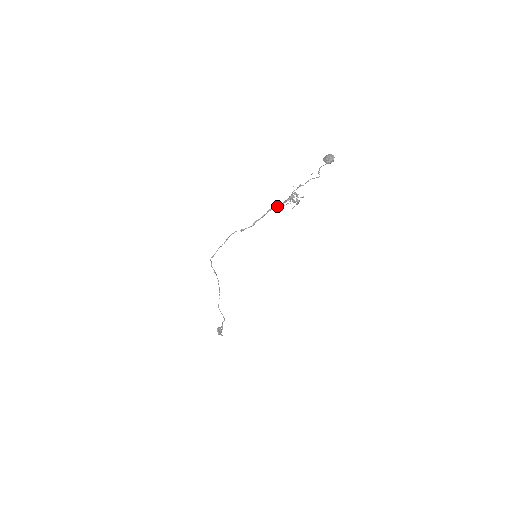
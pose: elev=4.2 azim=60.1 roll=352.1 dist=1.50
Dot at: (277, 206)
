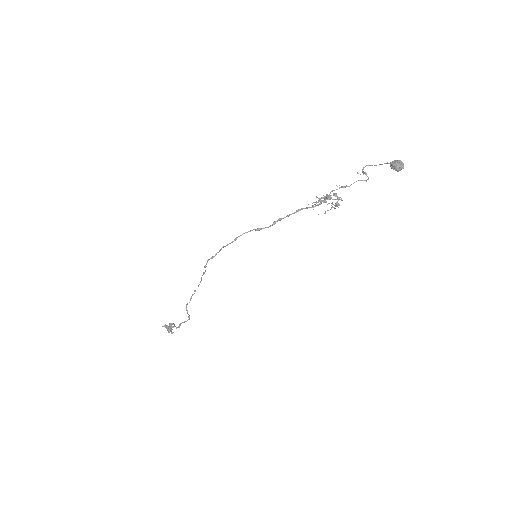
Dot at: (310, 207)
